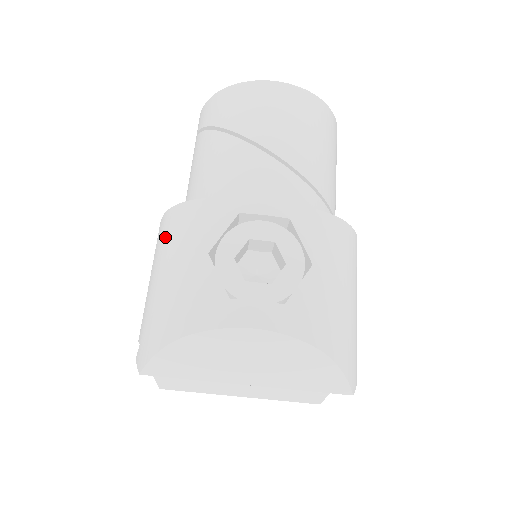
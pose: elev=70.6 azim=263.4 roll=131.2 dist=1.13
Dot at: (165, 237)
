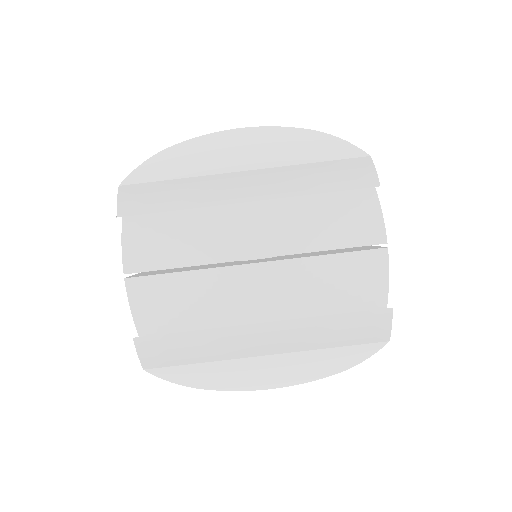
Dot at: occluded
